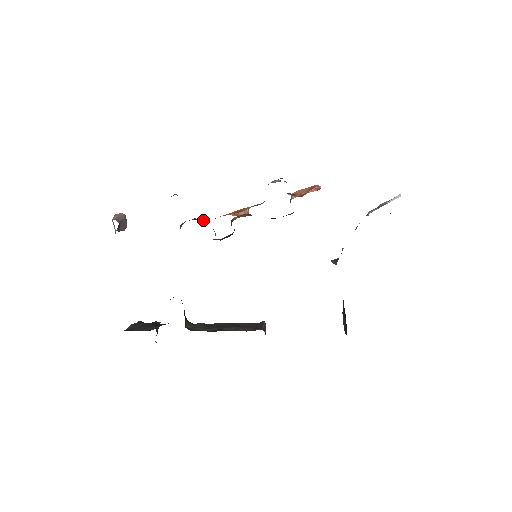
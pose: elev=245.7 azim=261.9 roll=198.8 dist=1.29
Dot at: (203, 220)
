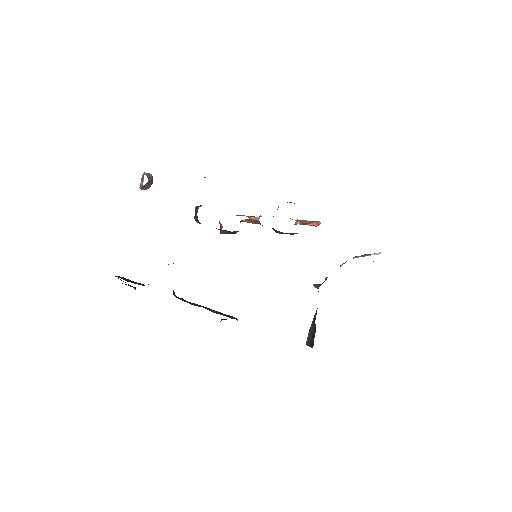
Dot at: occluded
